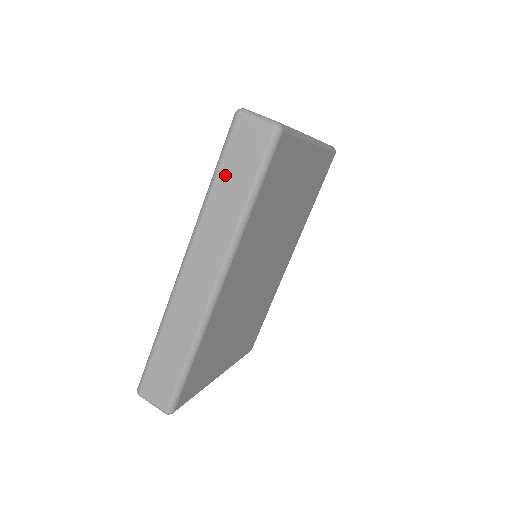
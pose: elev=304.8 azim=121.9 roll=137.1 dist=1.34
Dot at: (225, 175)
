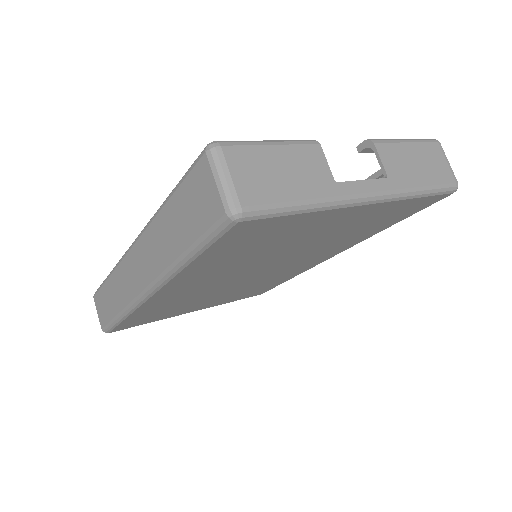
Dot at: (175, 207)
